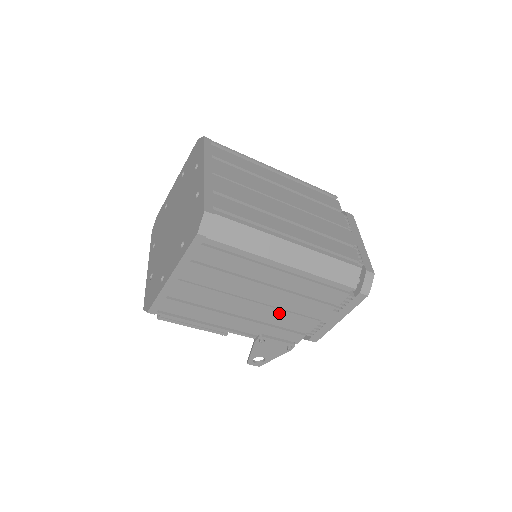
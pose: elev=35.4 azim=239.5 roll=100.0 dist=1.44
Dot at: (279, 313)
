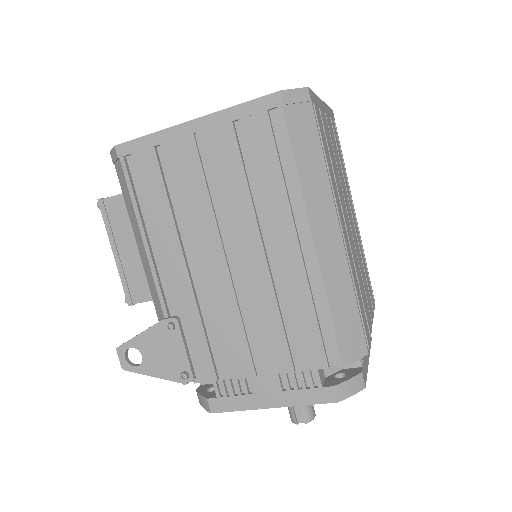
Dot at: (230, 307)
